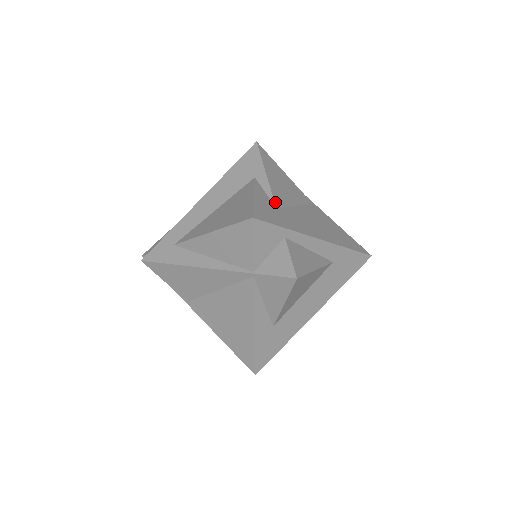
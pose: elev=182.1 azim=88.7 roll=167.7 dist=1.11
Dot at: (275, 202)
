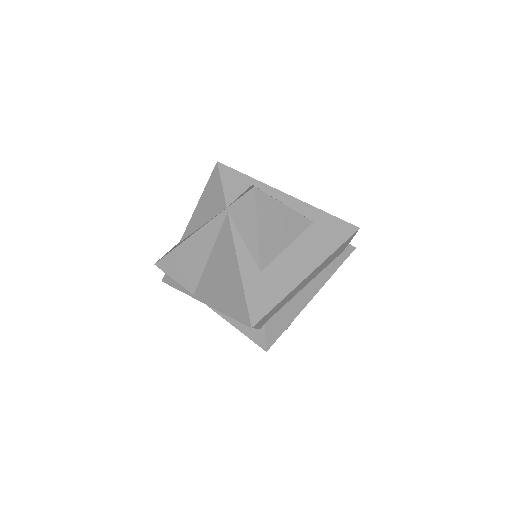
Dot at: occluded
